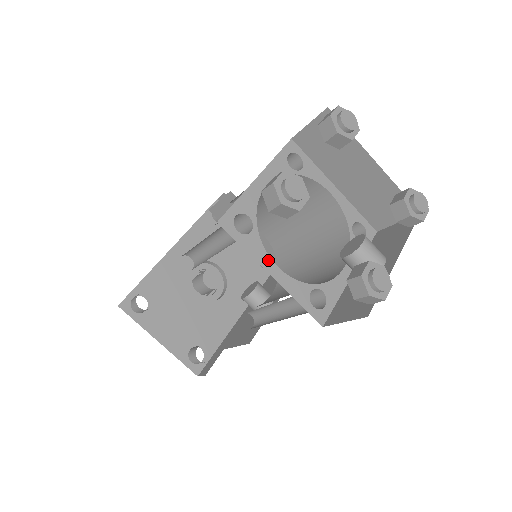
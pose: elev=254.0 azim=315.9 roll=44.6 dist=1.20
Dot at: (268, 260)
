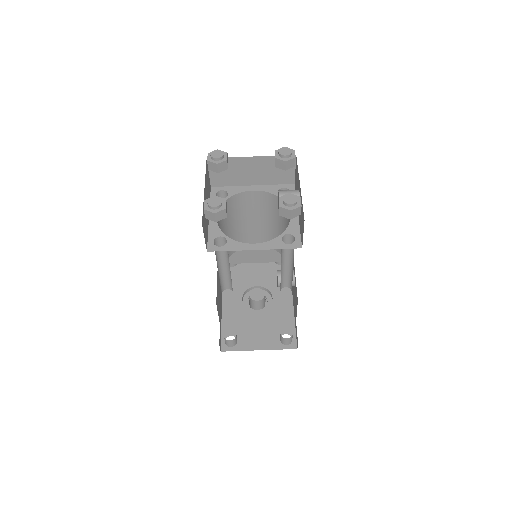
Dot at: (246, 245)
